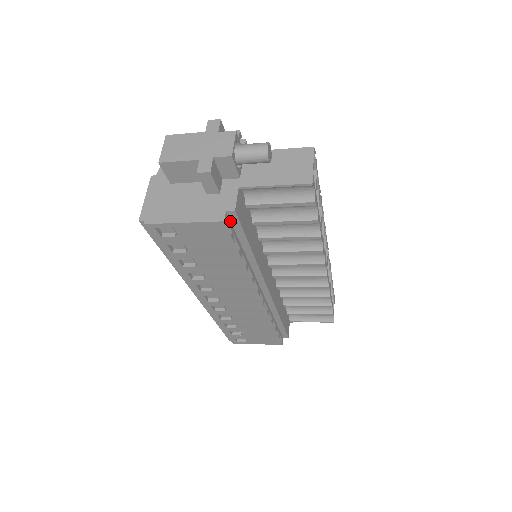
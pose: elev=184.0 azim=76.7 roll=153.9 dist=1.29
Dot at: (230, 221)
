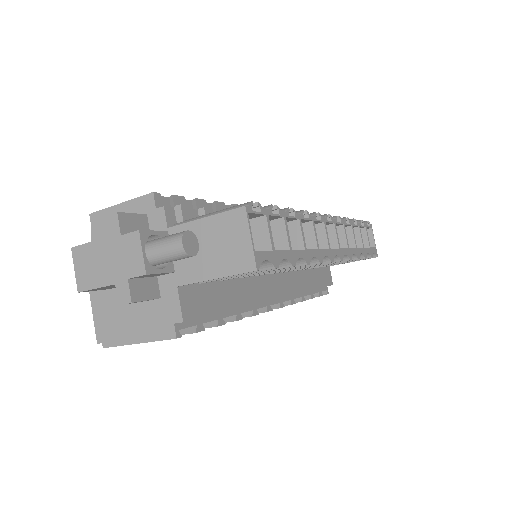
Dot at: occluded
